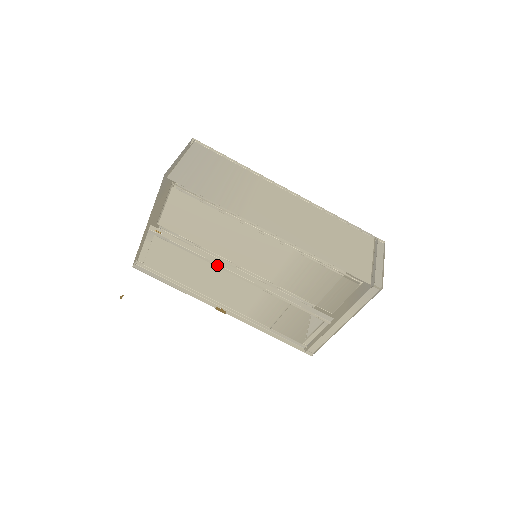
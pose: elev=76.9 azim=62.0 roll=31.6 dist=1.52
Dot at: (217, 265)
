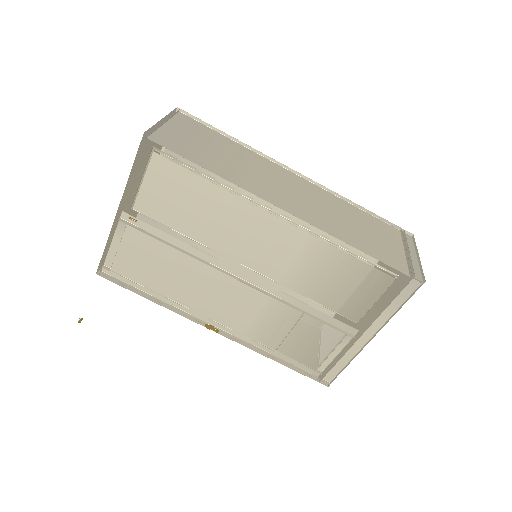
Dot at: (209, 264)
